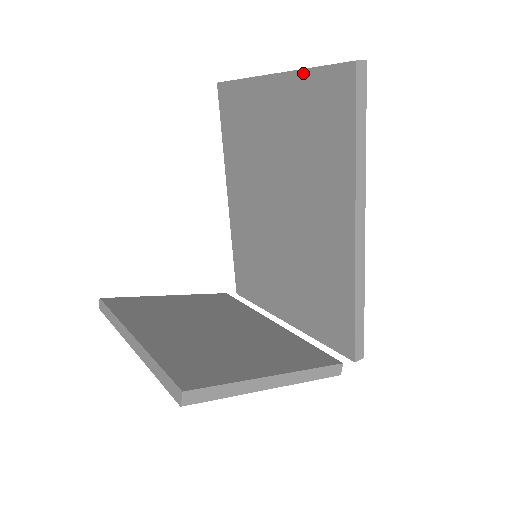
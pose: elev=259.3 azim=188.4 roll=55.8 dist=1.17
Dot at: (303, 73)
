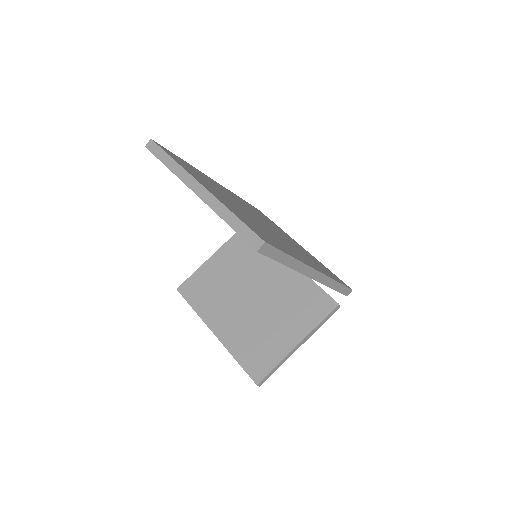
Dot at: (221, 217)
